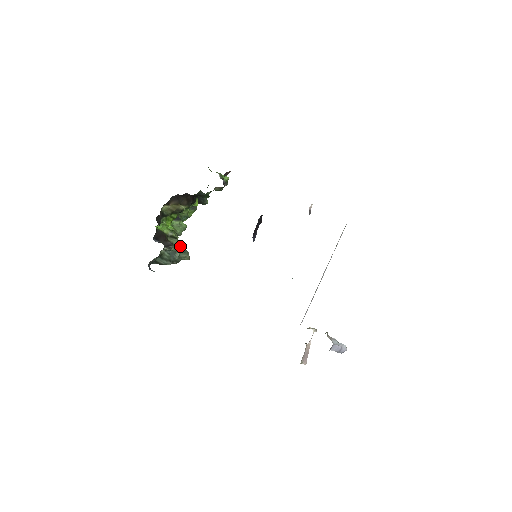
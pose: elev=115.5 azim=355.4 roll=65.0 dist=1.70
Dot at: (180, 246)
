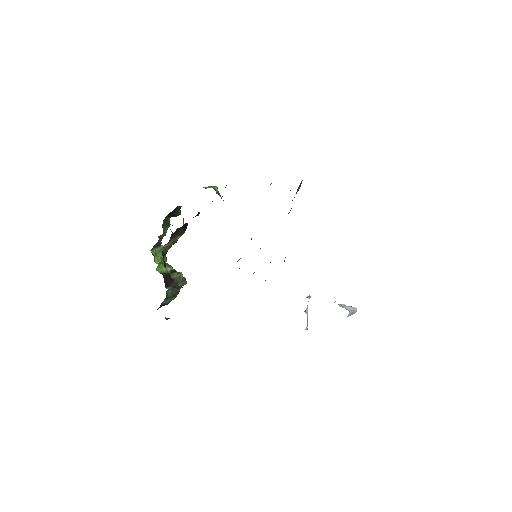
Dot at: (180, 277)
